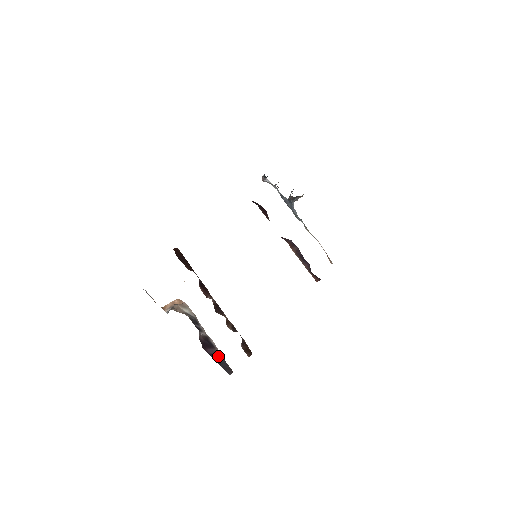
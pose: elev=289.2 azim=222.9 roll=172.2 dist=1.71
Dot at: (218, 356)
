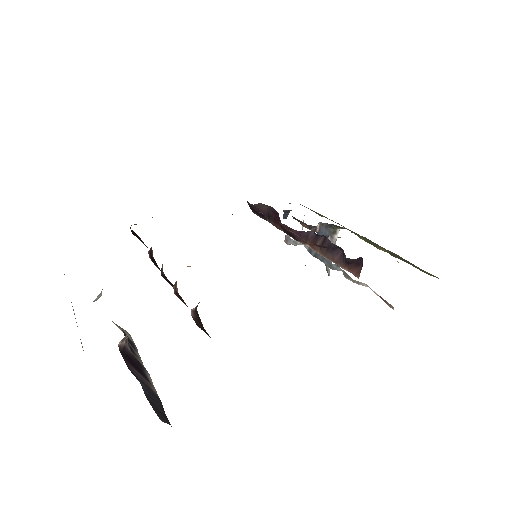
Dot at: (149, 388)
